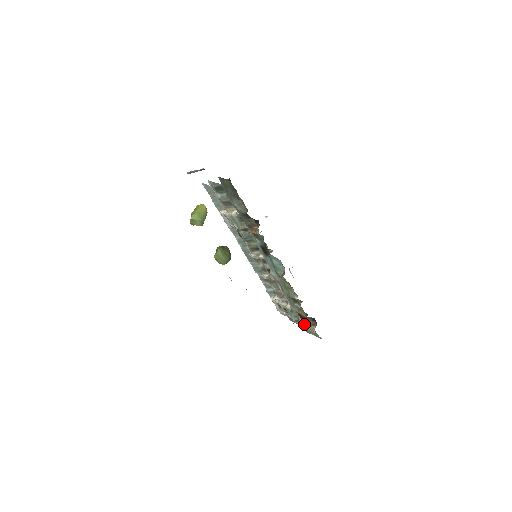
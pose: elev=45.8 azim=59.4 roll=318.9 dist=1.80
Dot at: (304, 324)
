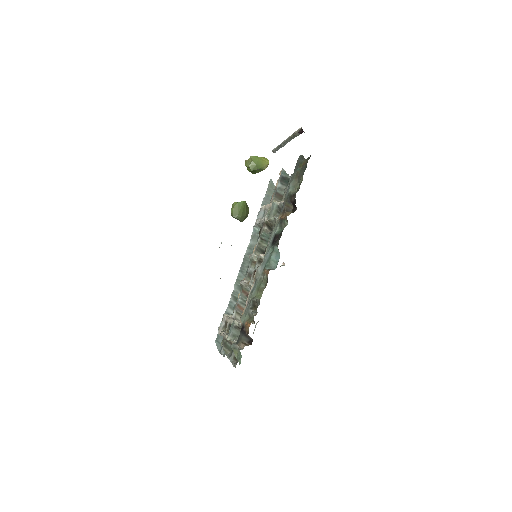
Dot at: (237, 341)
